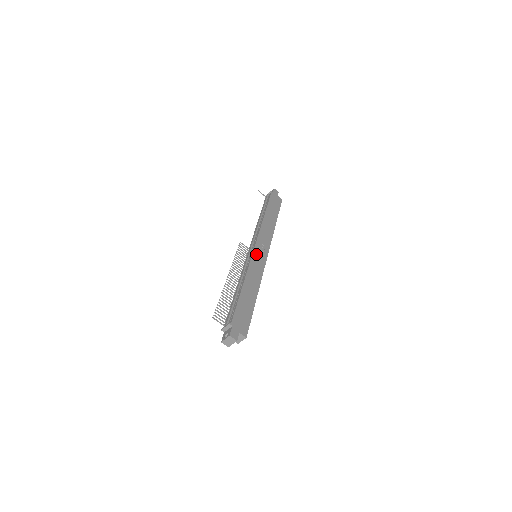
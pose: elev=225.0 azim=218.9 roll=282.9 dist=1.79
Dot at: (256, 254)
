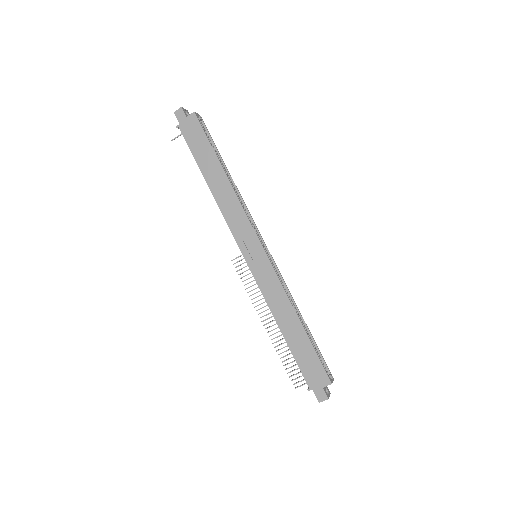
Dot at: (253, 266)
